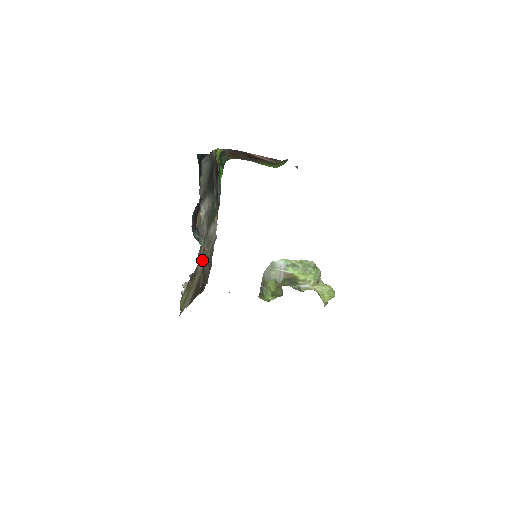
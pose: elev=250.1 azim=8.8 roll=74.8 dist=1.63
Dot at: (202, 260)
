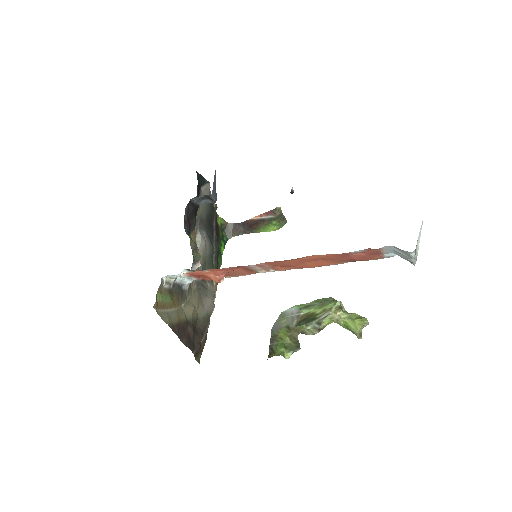
Dot at: (193, 300)
